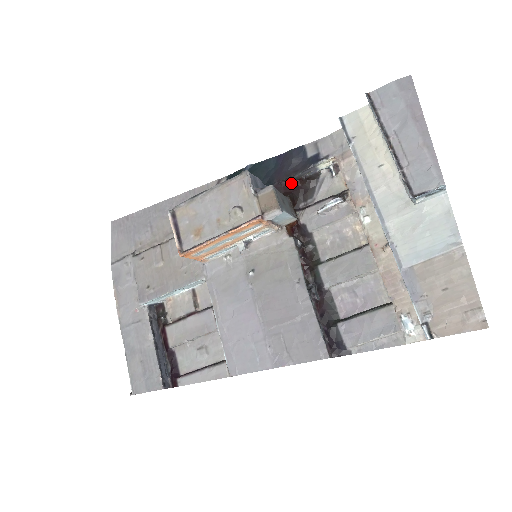
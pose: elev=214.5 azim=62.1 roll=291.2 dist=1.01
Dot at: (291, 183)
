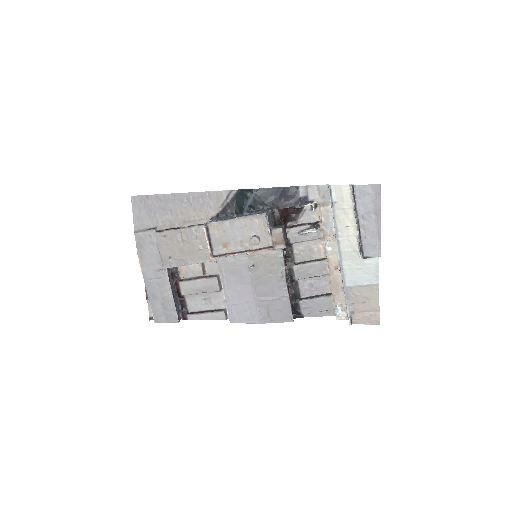
Dot at: (284, 209)
